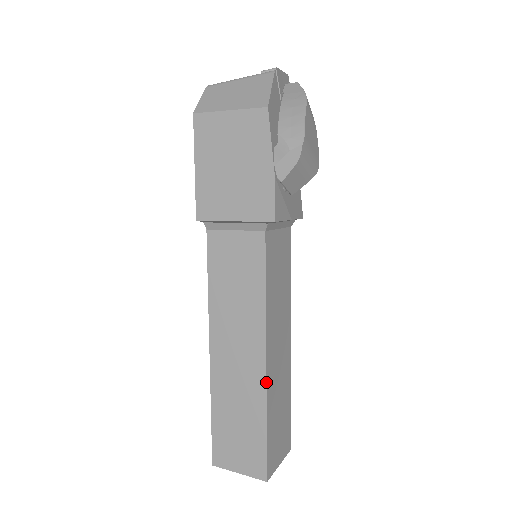
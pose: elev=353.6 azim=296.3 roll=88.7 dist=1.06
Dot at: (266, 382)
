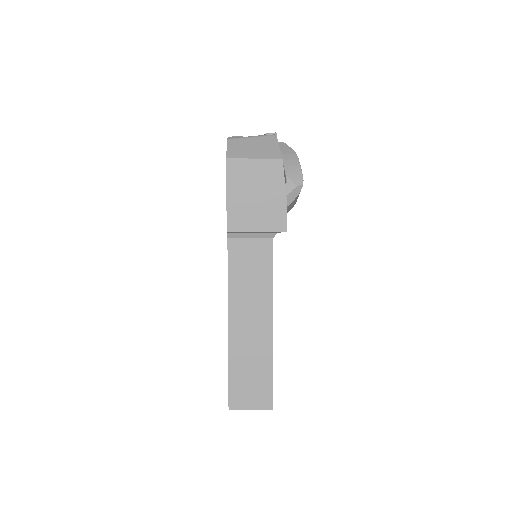
Dot at: occluded
